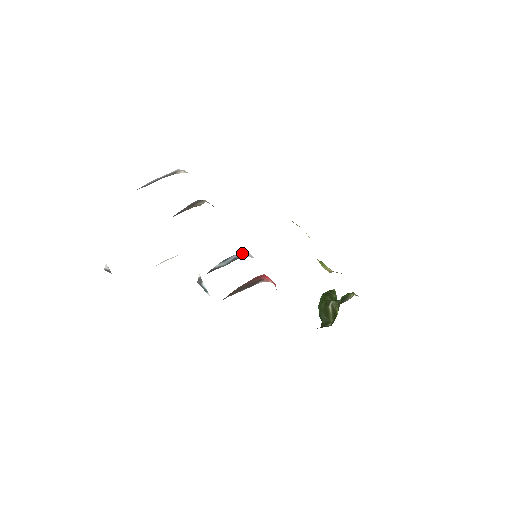
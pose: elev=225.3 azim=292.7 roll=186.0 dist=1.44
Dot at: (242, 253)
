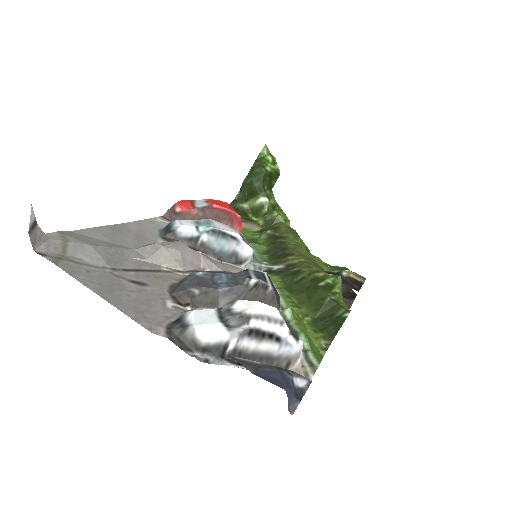
Dot at: (247, 249)
